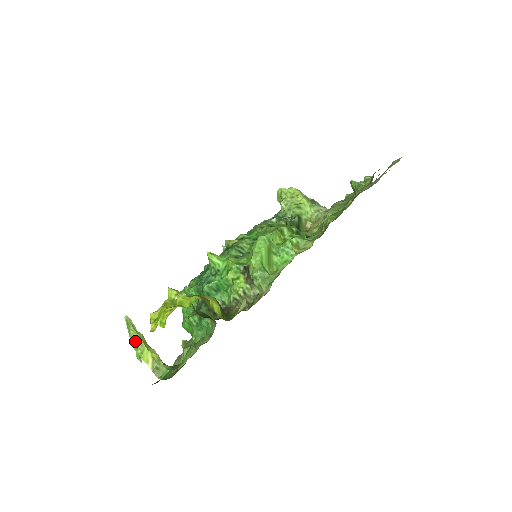
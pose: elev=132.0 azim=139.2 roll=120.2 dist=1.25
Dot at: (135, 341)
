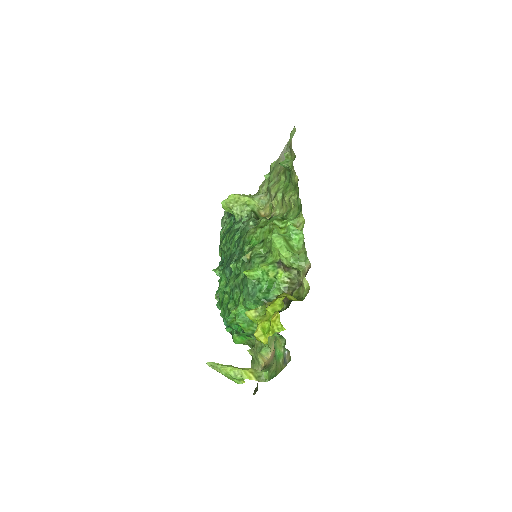
Dot at: (230, 372)
